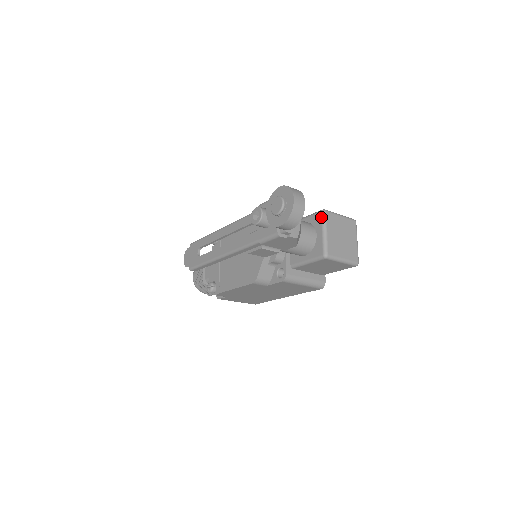
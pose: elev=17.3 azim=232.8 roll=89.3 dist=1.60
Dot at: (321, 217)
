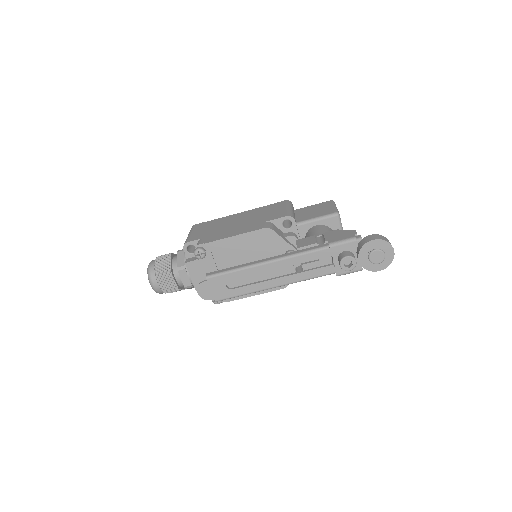
Dot at: (338, 221)
